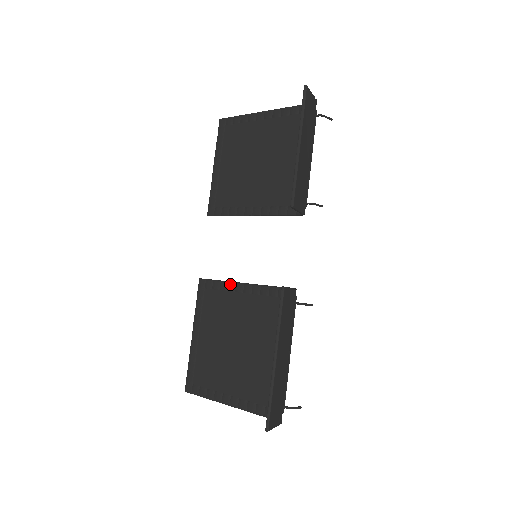
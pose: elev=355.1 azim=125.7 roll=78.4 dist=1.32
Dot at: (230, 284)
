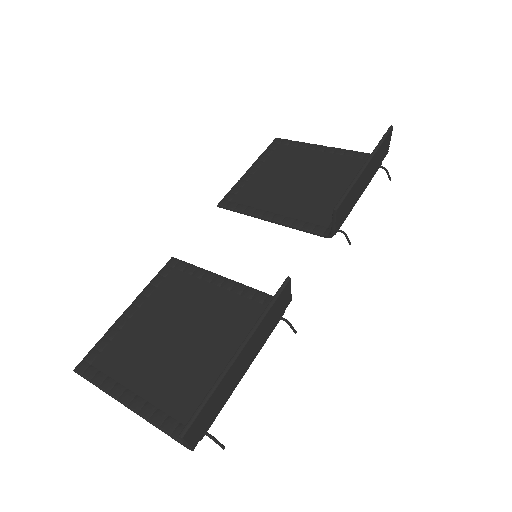
Dot at: (208, 273)
